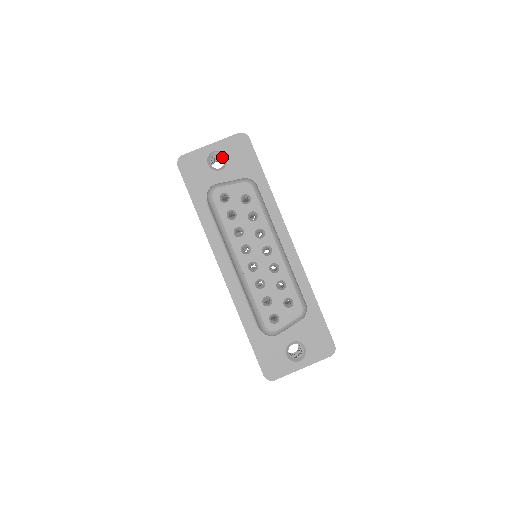
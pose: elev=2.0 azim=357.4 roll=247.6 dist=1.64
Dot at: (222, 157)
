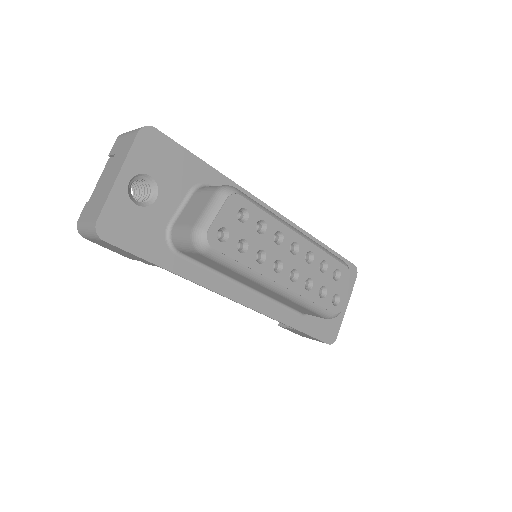
Dot at: (138, 179)
